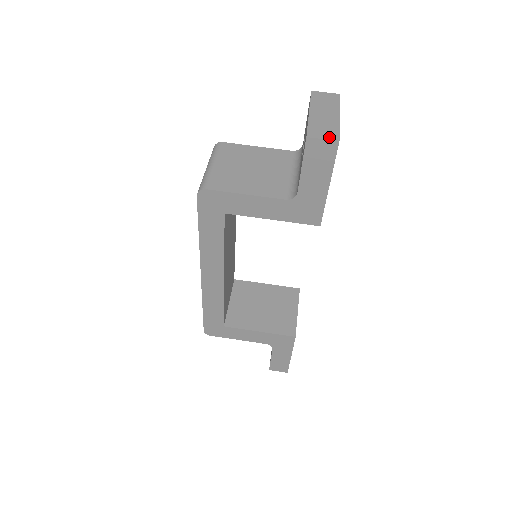
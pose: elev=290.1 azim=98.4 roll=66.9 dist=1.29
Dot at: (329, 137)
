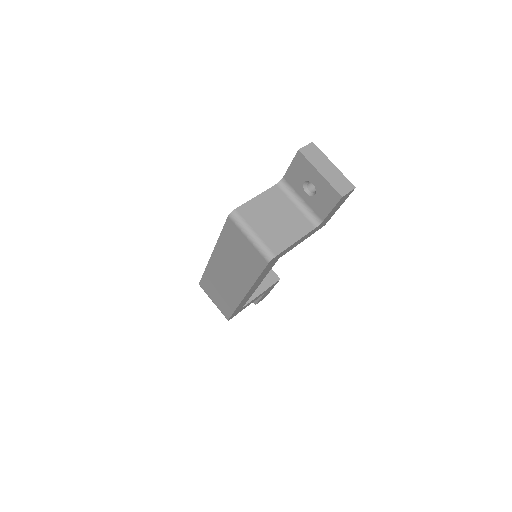
Dot at: (350, 188)
